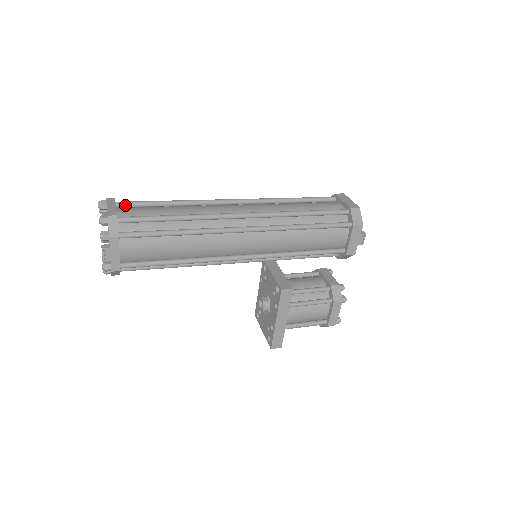
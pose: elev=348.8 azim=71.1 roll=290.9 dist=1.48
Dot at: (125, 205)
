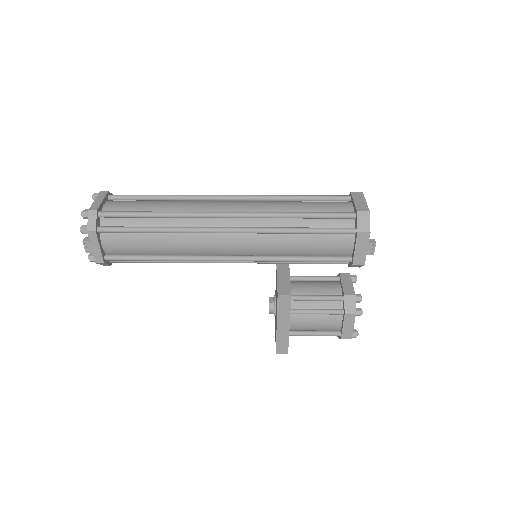
Dot at: (117, 198)
